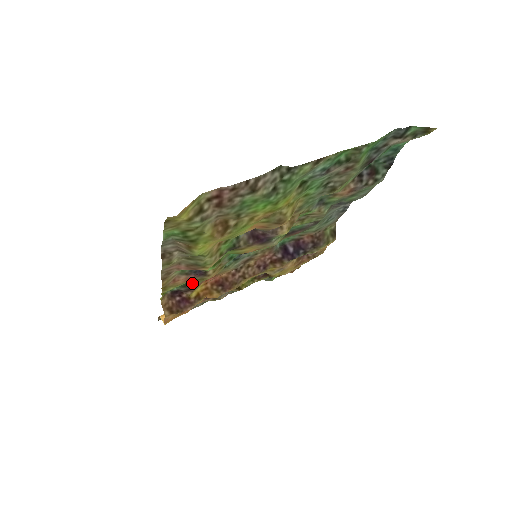
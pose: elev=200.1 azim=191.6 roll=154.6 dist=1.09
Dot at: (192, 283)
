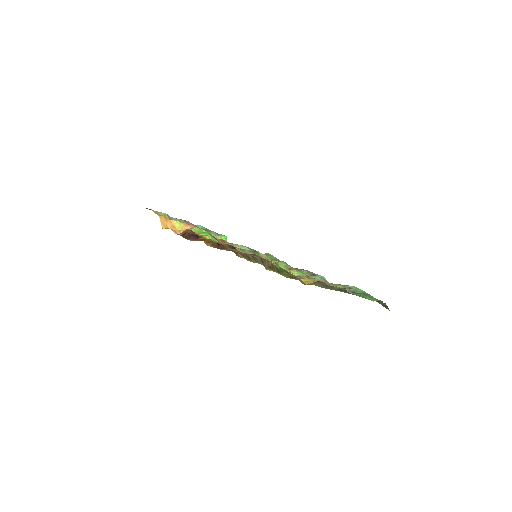
Dot at: occluded
